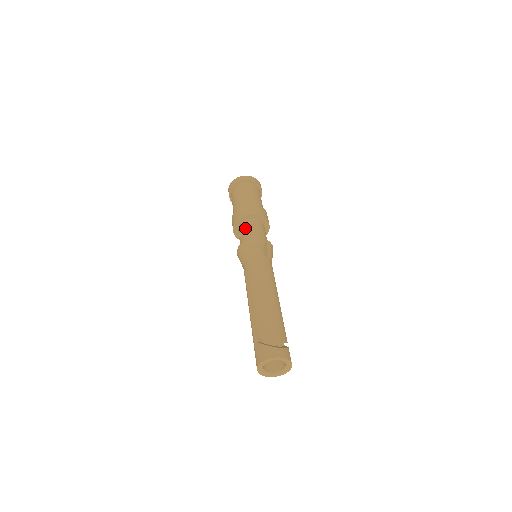
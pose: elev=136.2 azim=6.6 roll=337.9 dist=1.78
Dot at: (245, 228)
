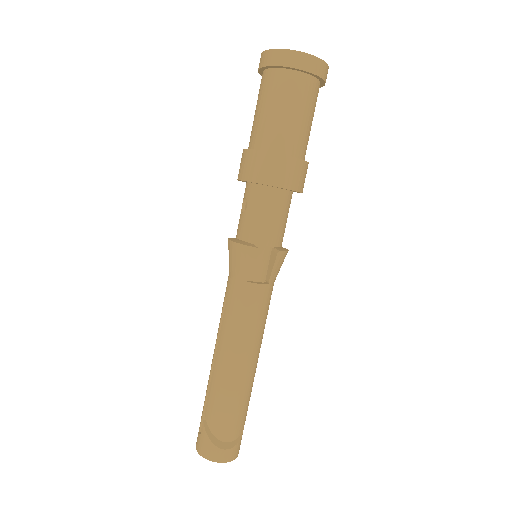
Dot at: (252, 205)
